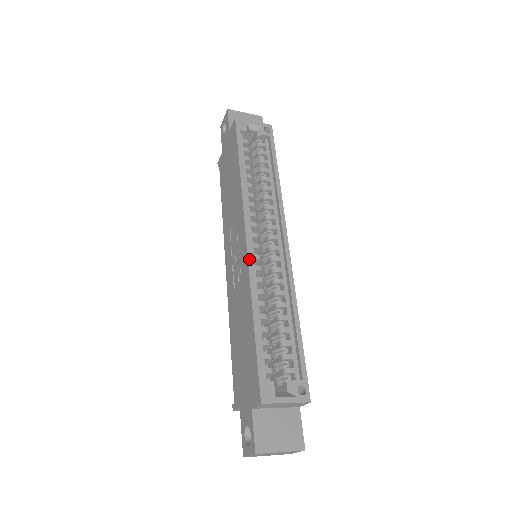
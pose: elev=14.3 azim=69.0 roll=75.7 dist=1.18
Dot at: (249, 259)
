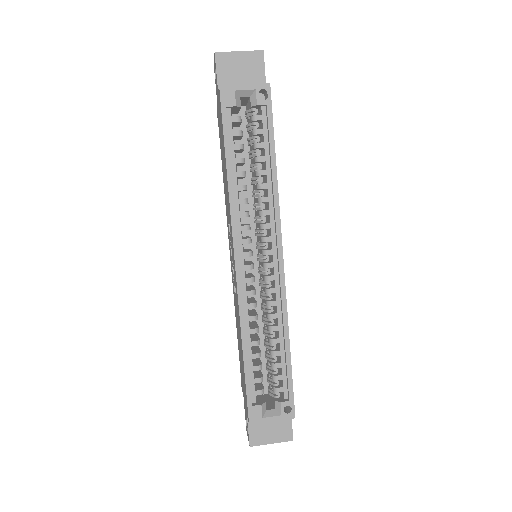
Dot at: (238, 289)
